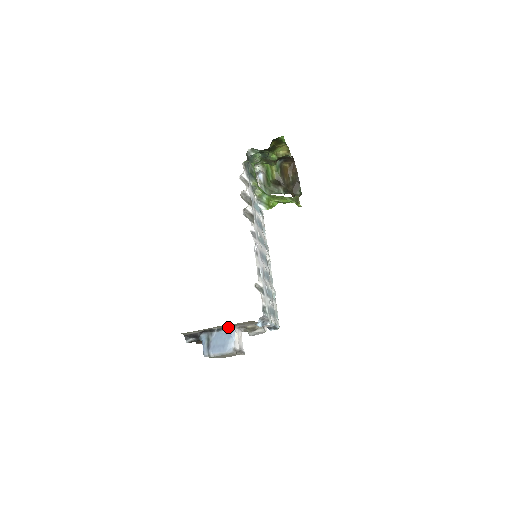
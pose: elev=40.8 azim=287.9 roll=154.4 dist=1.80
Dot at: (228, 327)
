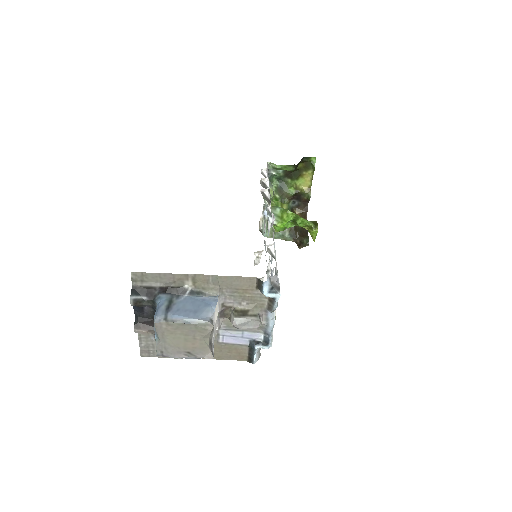
Dot at: (210, 291)
